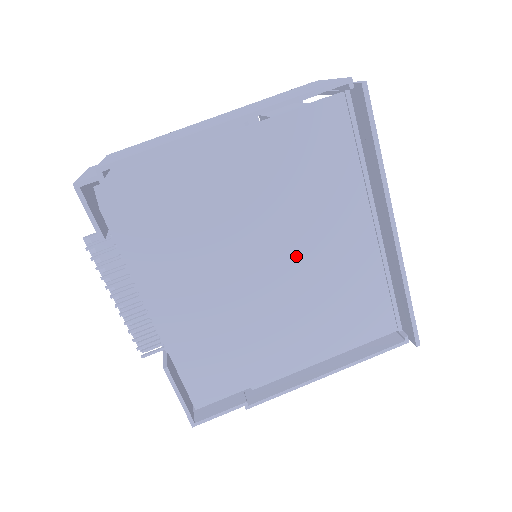
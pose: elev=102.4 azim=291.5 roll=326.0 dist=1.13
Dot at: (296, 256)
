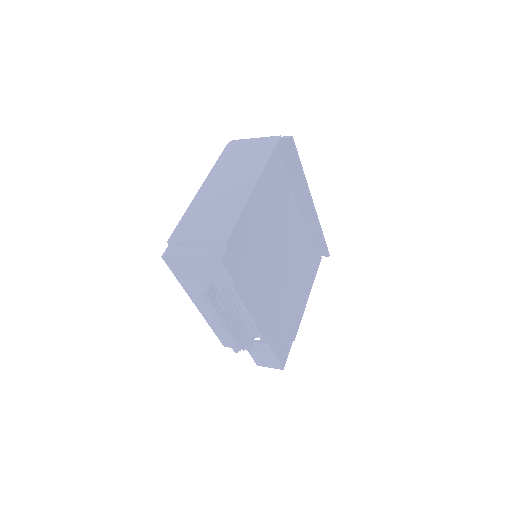
Dot at: (282, 241)
